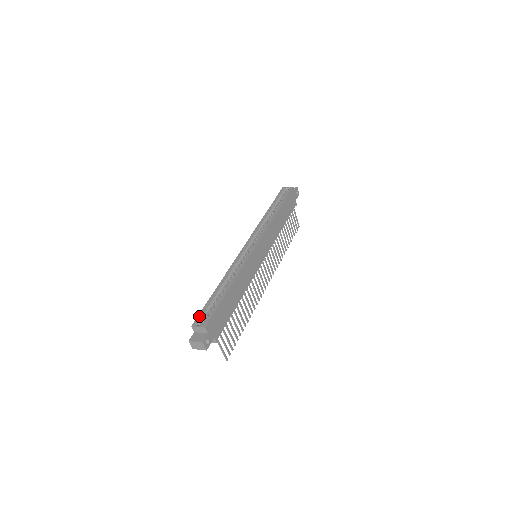
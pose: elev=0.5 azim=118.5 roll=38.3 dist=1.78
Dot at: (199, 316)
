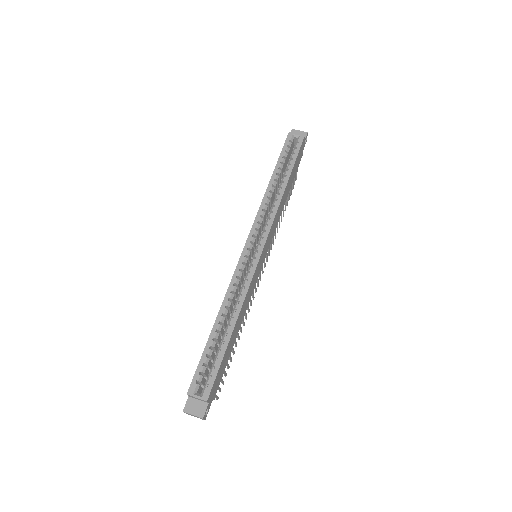
Dot at: (196, 377)
